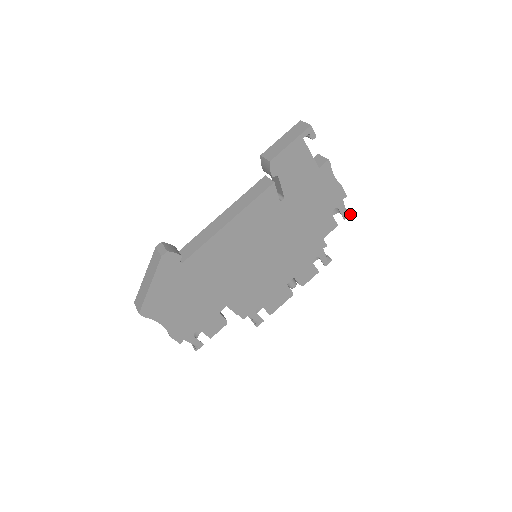
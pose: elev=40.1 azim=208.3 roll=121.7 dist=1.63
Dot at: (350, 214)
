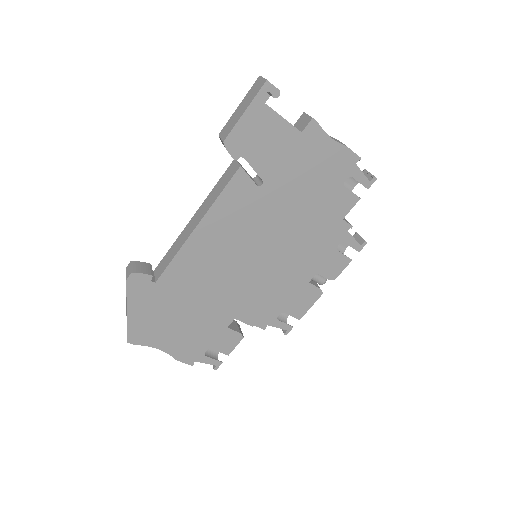
Dot at: (375, 180)
